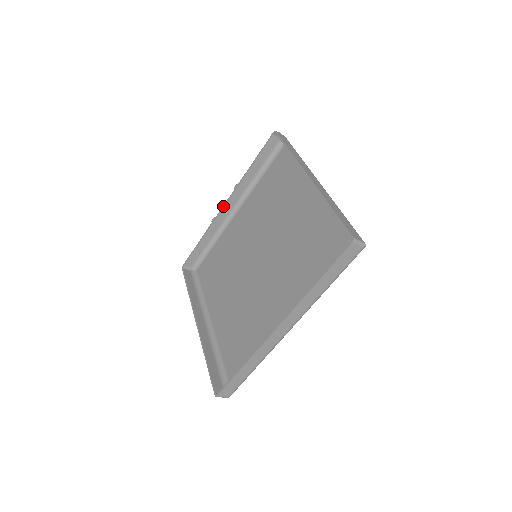
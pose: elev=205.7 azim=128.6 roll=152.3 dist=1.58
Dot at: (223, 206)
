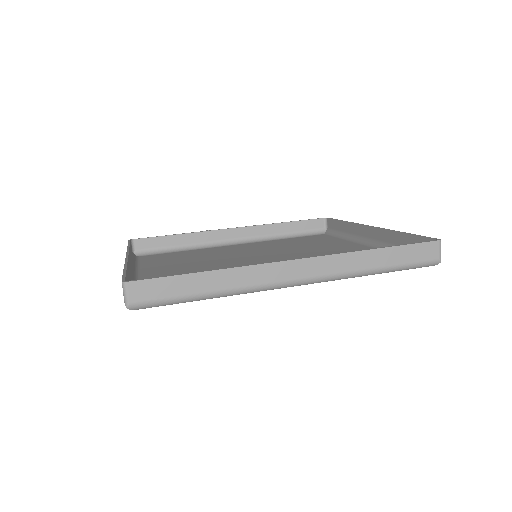
Dot at: (231, 228)
